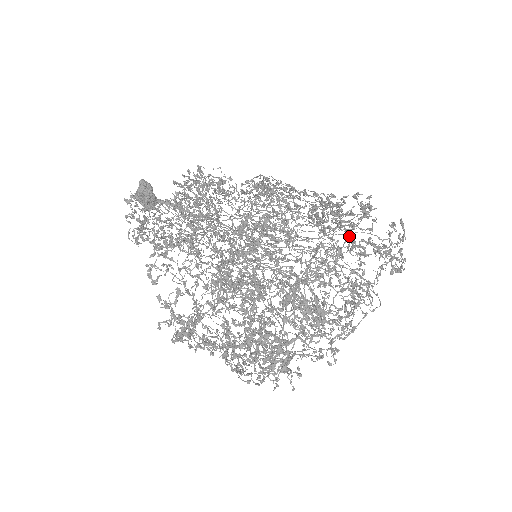
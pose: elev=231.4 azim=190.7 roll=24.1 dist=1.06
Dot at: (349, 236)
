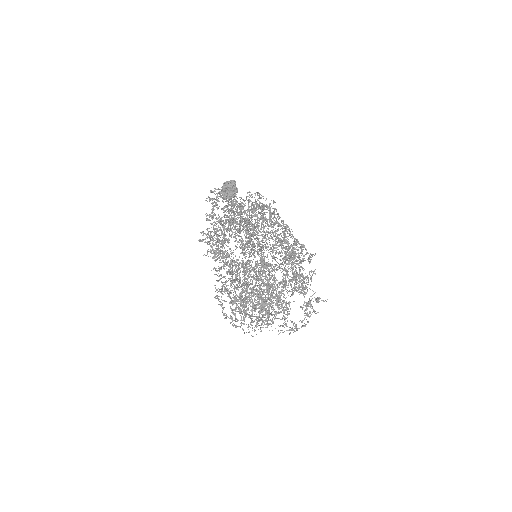
Dot at: occluded
